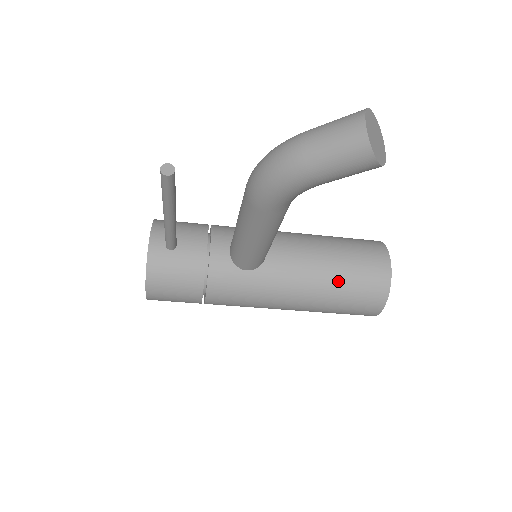
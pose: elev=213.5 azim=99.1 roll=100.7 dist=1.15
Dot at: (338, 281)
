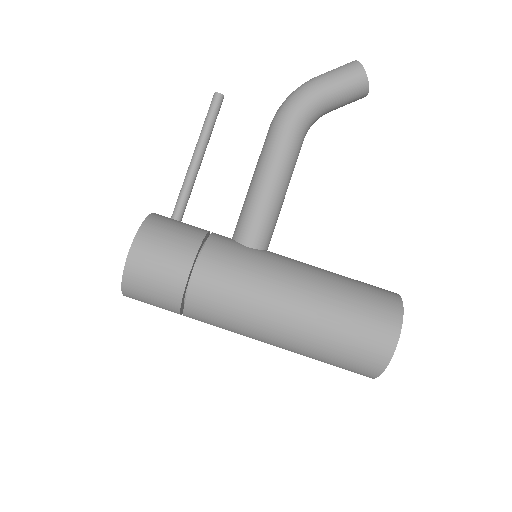
Dot at: (344, 281)
